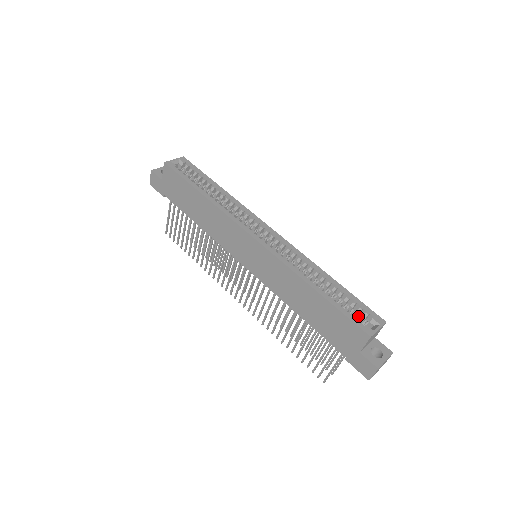
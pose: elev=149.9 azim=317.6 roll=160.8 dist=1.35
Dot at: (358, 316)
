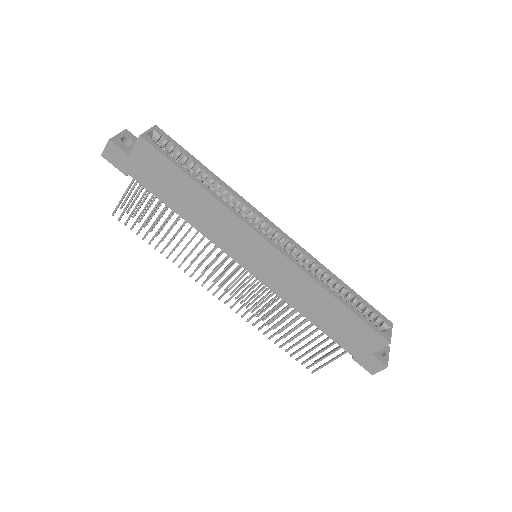
Dot at: occluded
